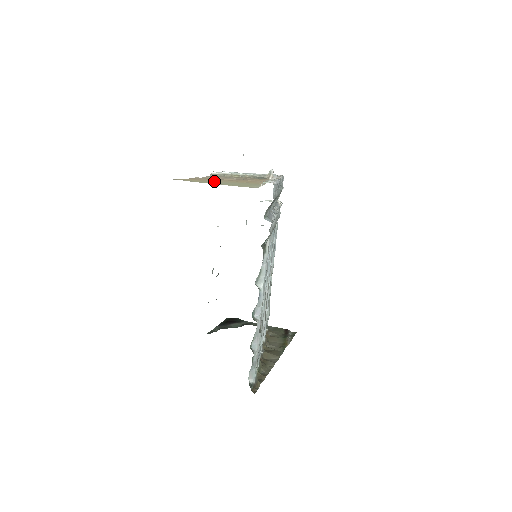
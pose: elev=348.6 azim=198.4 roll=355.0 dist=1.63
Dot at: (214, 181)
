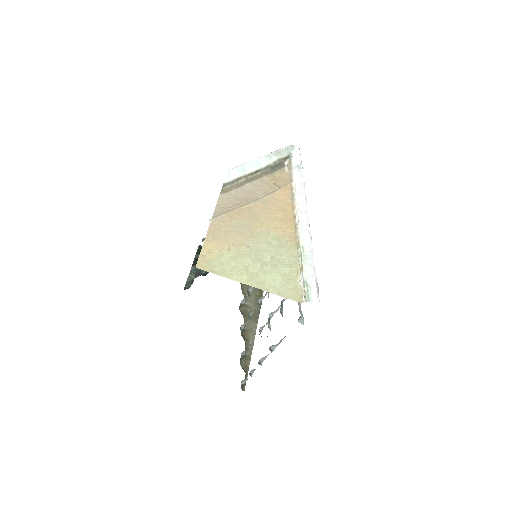
Dot at: (240, 243)
